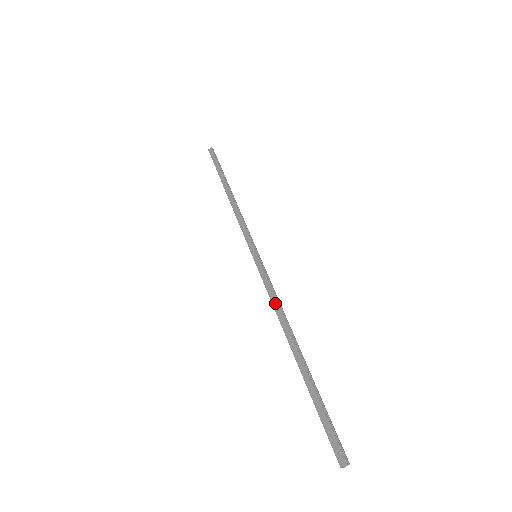
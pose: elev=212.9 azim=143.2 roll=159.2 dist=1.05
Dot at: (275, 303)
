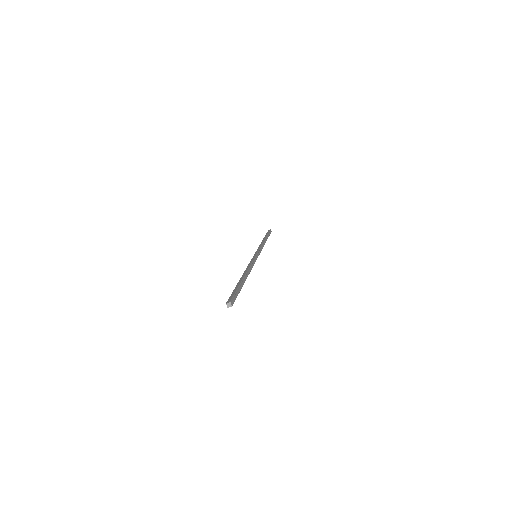
Dot at: (249, 265)
